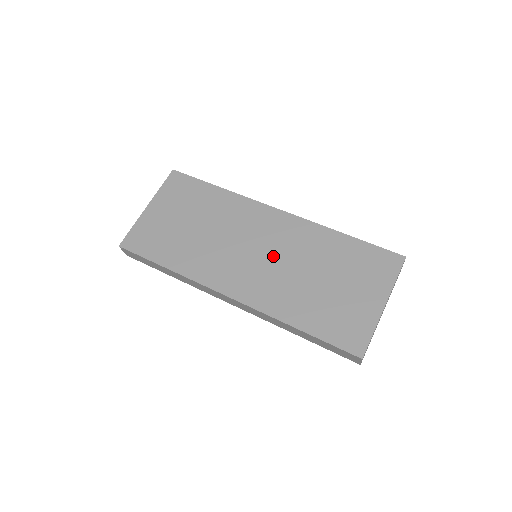
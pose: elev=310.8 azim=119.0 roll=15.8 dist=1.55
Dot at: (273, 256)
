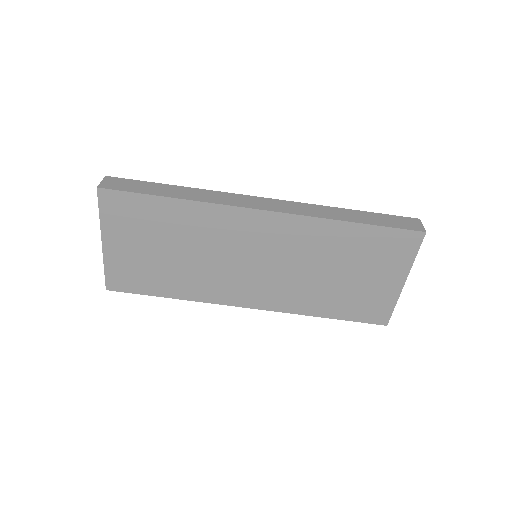
Dot at: (278, 264)
